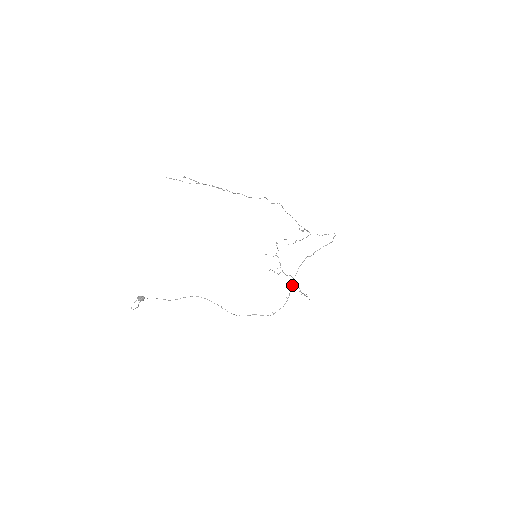
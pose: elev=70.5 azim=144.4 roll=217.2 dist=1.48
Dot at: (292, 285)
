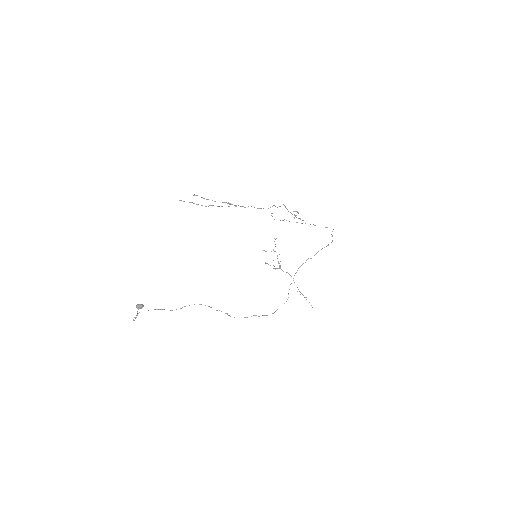
Dot at: occluded
